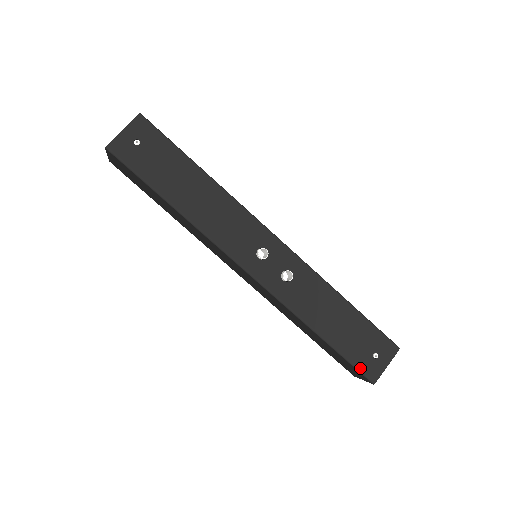
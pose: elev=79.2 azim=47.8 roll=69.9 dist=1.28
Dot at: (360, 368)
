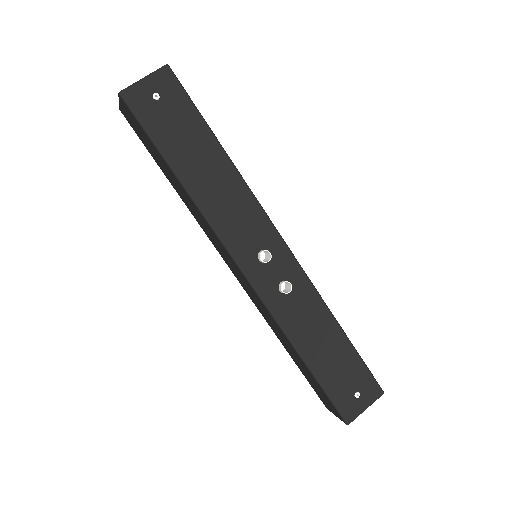
Dot at: (337, 404)
